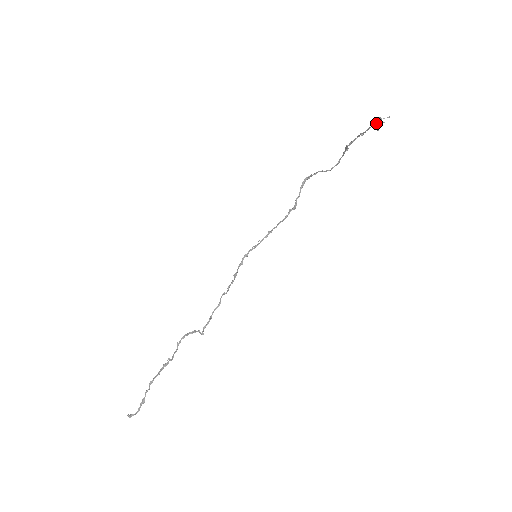
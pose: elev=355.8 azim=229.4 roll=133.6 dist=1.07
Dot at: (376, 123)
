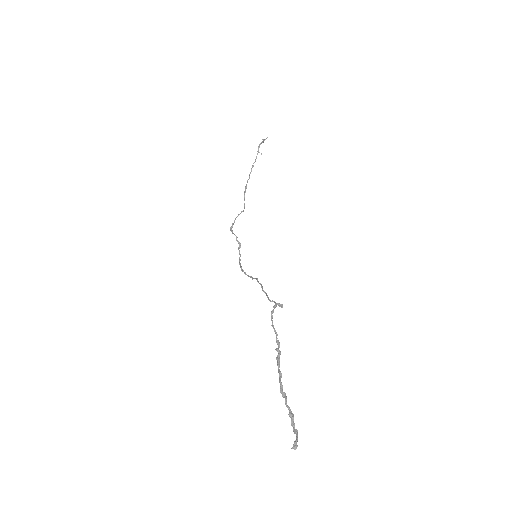
Dot at: (258, 152)
